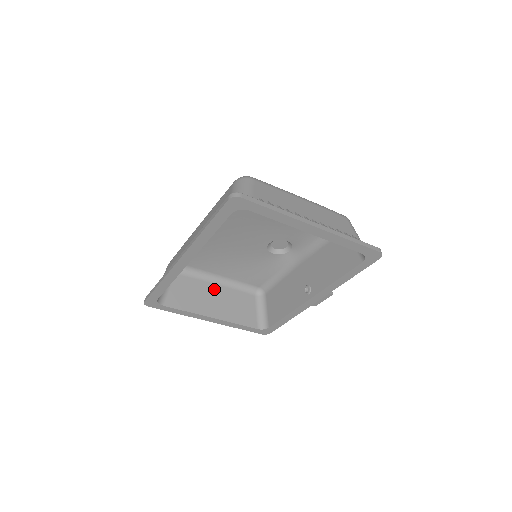
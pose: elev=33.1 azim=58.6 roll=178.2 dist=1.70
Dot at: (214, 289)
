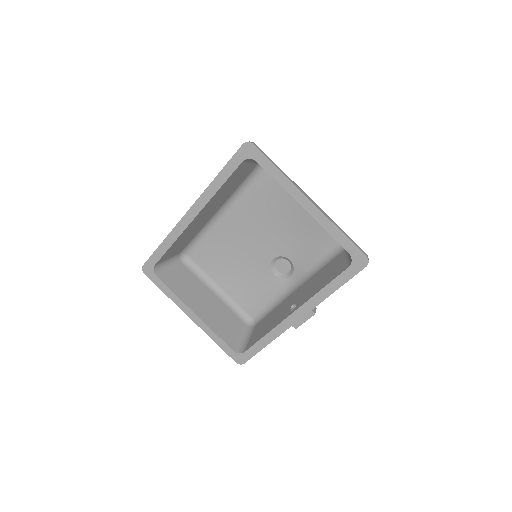
Dot at: (209, 295)
